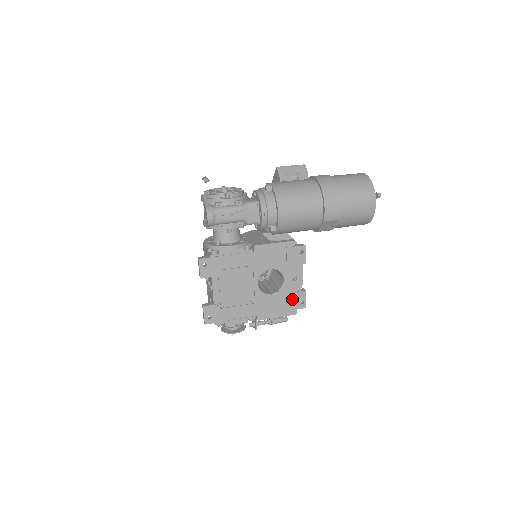
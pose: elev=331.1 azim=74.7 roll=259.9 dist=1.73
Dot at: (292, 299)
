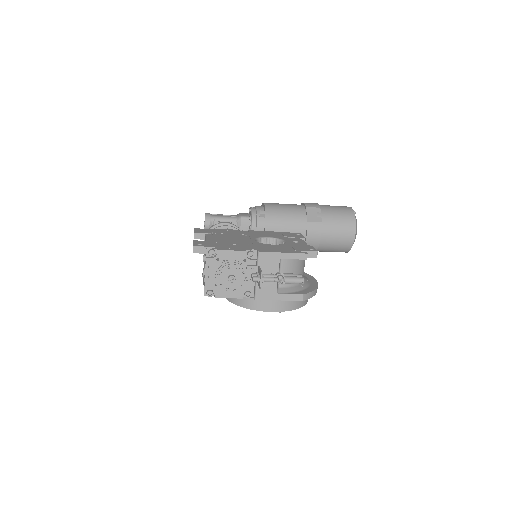
Dot at: (298, 247)
